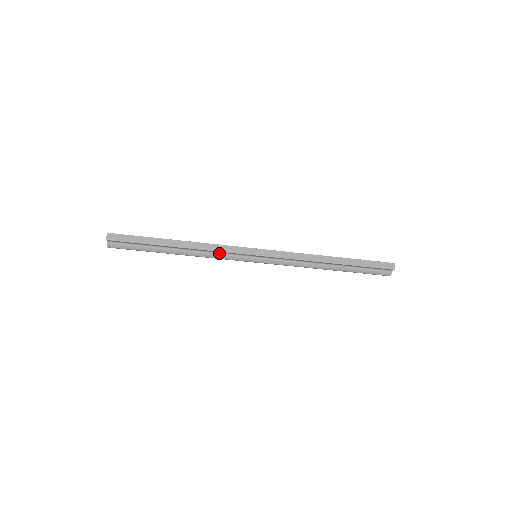
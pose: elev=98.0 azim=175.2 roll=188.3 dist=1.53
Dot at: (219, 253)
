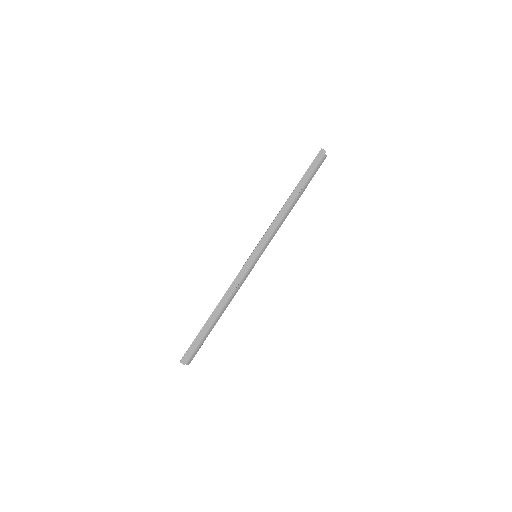
Dot at: occluded
